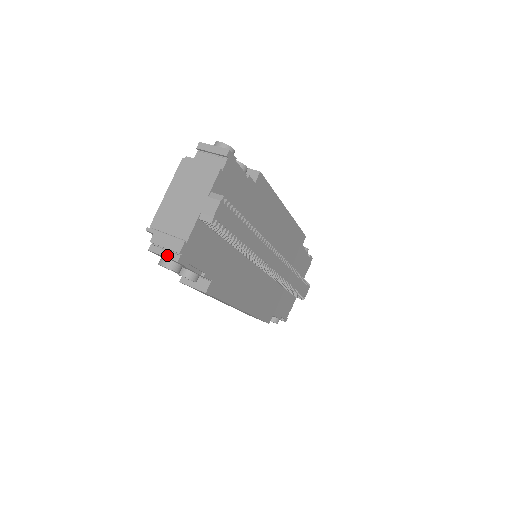
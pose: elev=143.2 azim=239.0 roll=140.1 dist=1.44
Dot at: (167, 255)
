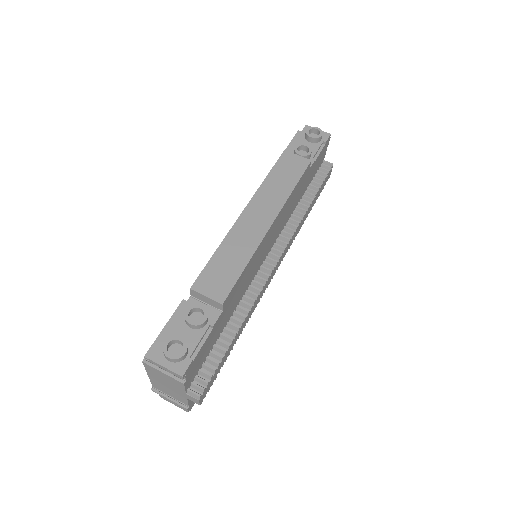
Dot at: occluded
